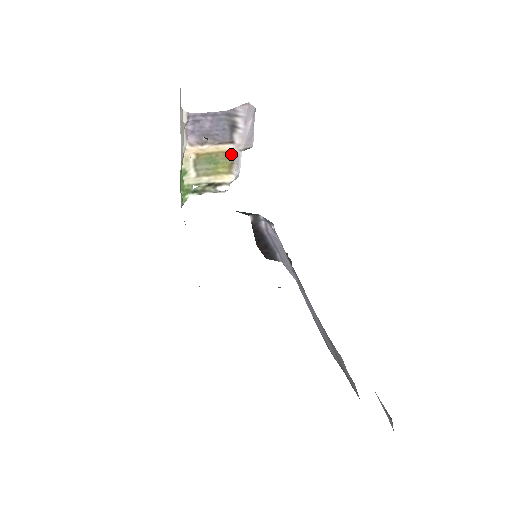
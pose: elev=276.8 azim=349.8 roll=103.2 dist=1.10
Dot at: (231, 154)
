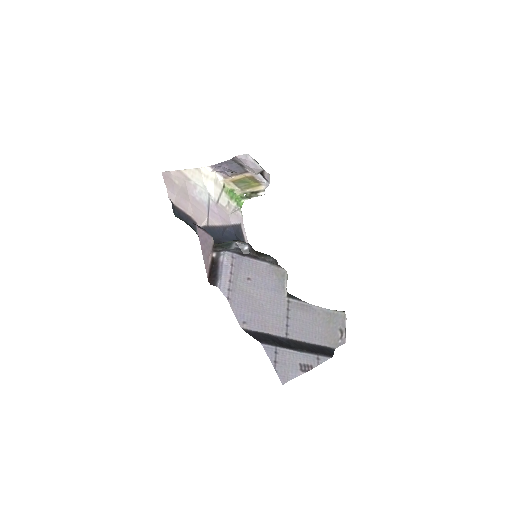
Dot at: (252, 177)
